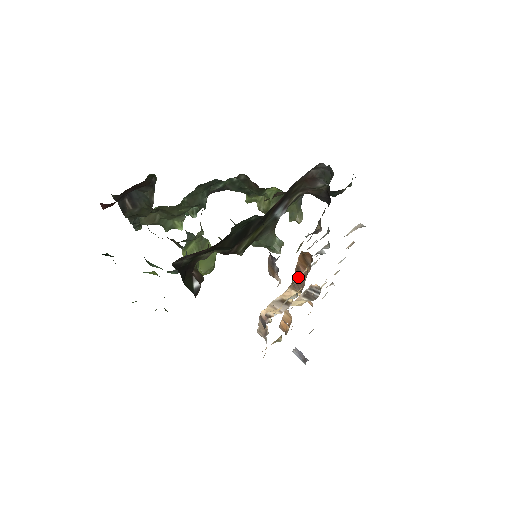
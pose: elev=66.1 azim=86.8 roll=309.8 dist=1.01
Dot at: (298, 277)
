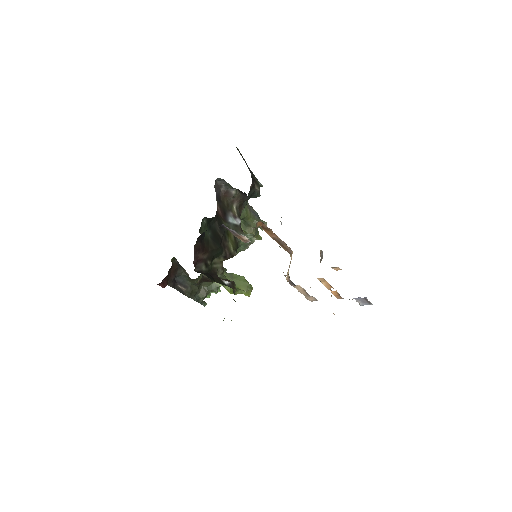
Dot at: (281, 244)
